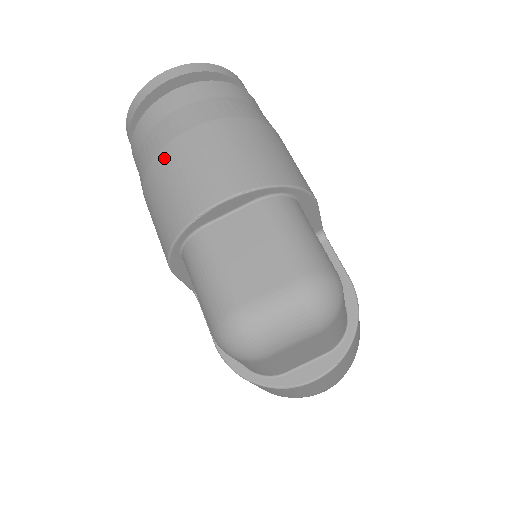
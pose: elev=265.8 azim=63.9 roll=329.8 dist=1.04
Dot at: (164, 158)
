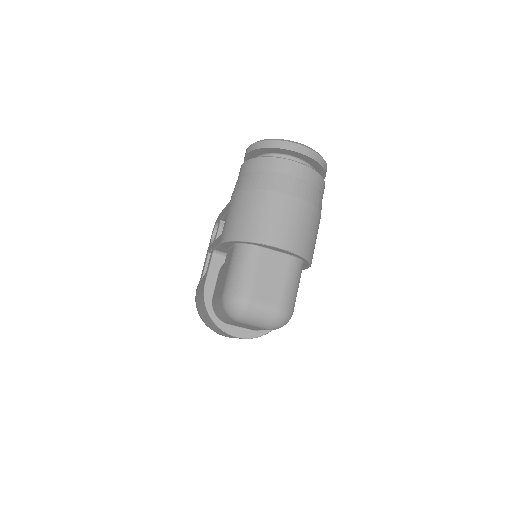
Dot at: (269, 197)
